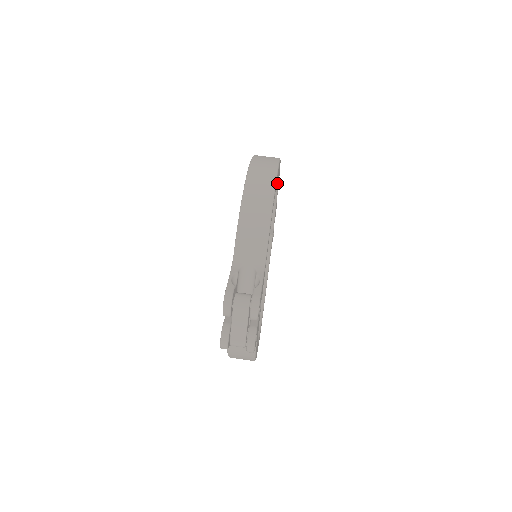
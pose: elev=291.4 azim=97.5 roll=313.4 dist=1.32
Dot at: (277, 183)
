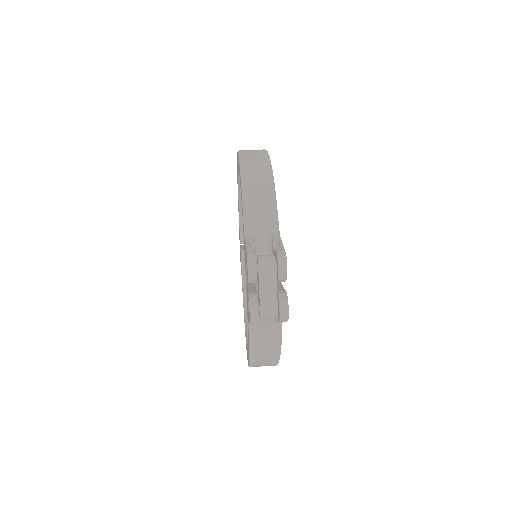
Dot at: occluded
